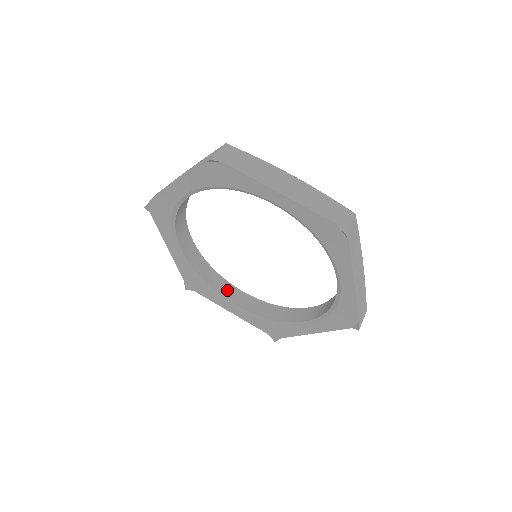
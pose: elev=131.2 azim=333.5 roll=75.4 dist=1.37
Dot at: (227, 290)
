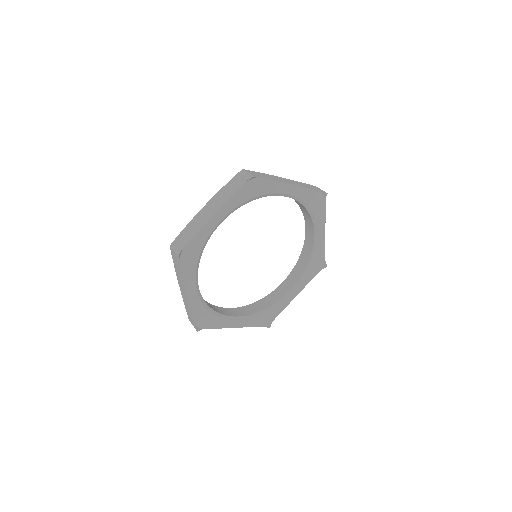
Dot at: (278, 294)
